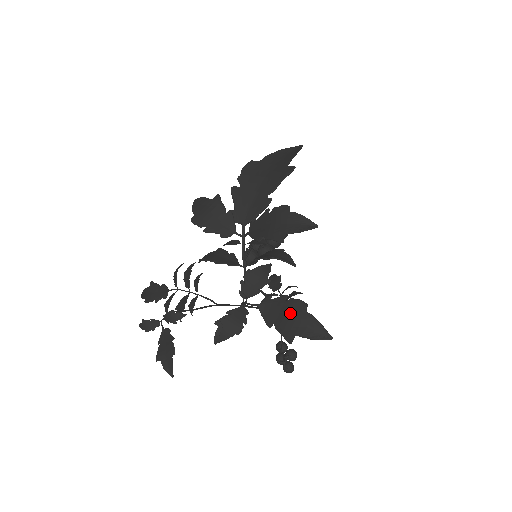
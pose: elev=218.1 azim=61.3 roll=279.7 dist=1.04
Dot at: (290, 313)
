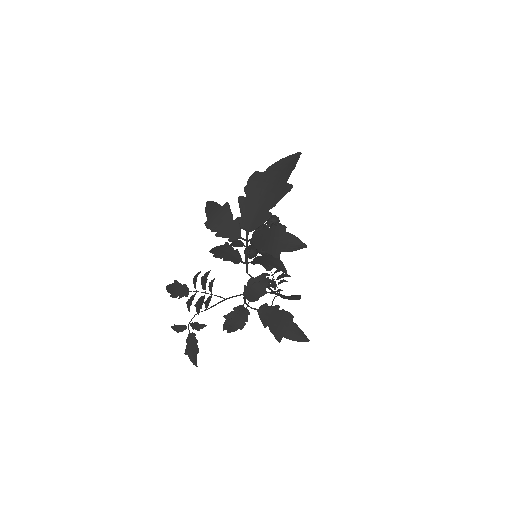
Dot at: (281, 320)
